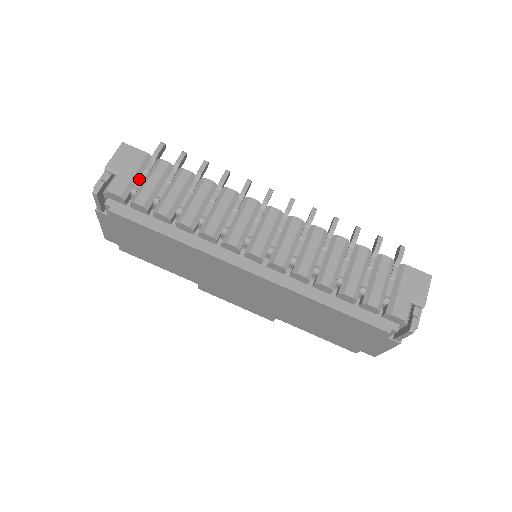
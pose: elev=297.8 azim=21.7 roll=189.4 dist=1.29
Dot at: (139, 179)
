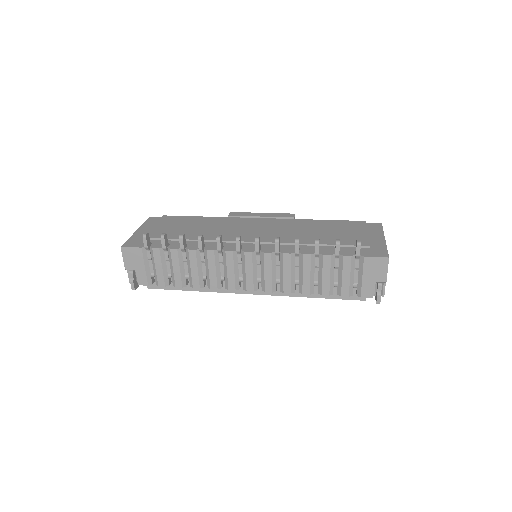
Dot at: (149, 267)
